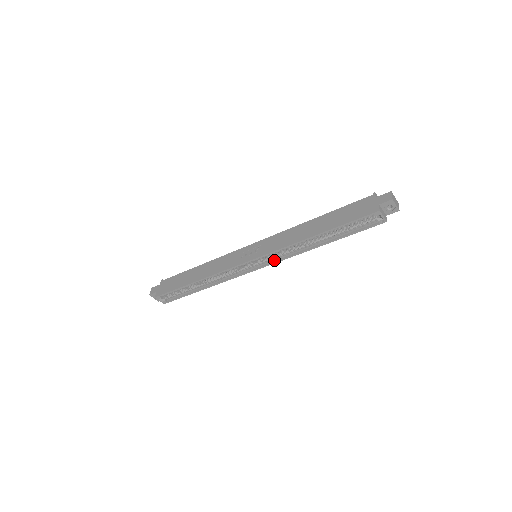
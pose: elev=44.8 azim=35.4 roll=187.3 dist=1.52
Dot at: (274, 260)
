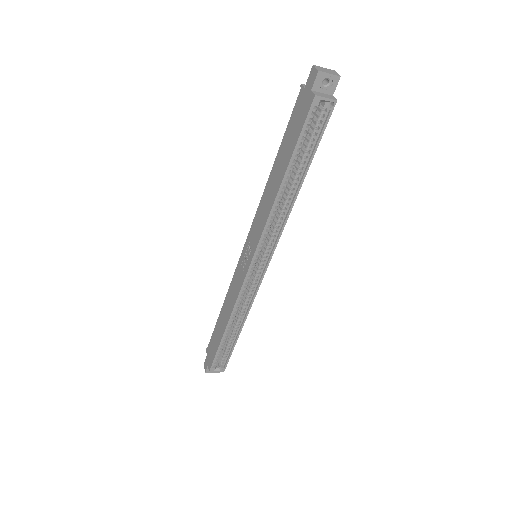
Dot at: (272, 245)
